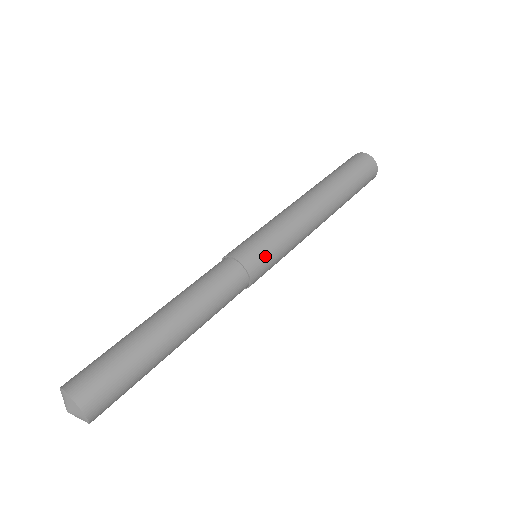
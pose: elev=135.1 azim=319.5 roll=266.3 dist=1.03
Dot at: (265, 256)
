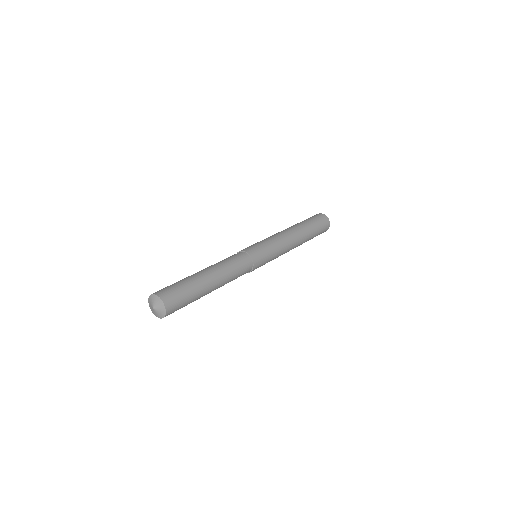
Dot at: (263, 256)
